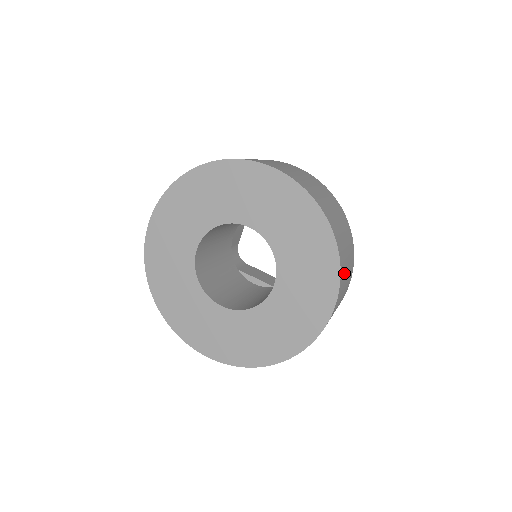
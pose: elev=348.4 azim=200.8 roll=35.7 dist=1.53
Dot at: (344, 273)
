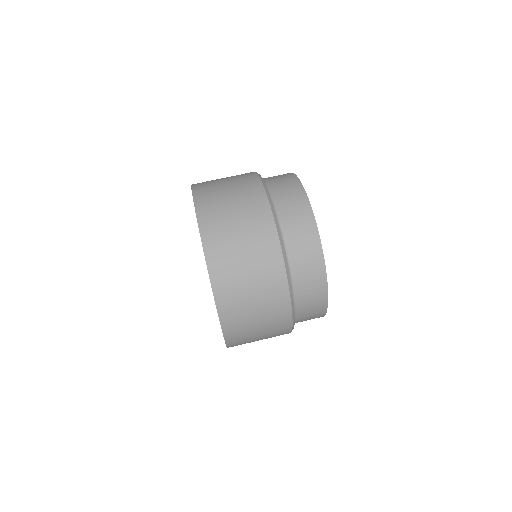
Dot at: (241, 332)
